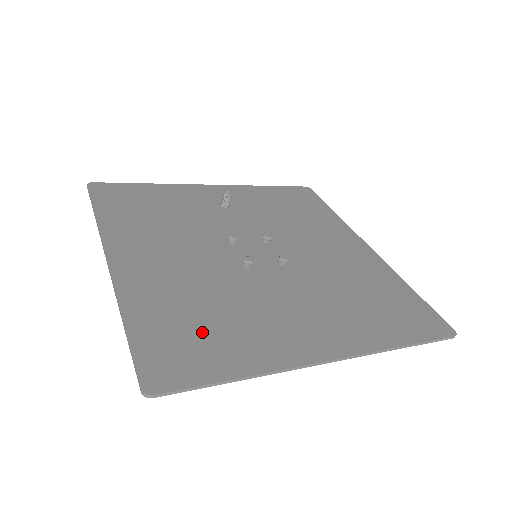
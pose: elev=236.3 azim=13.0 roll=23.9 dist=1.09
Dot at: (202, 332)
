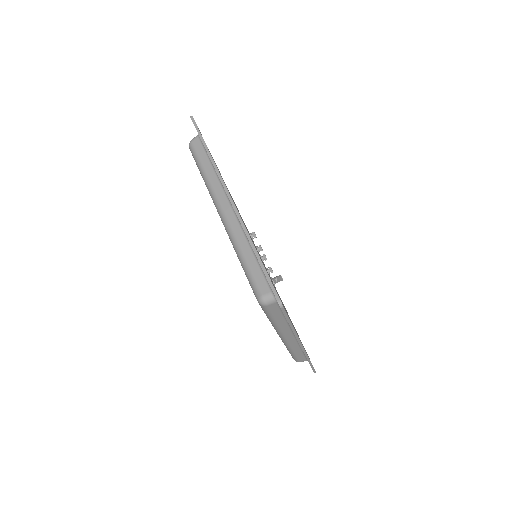
Dot at: occluded
